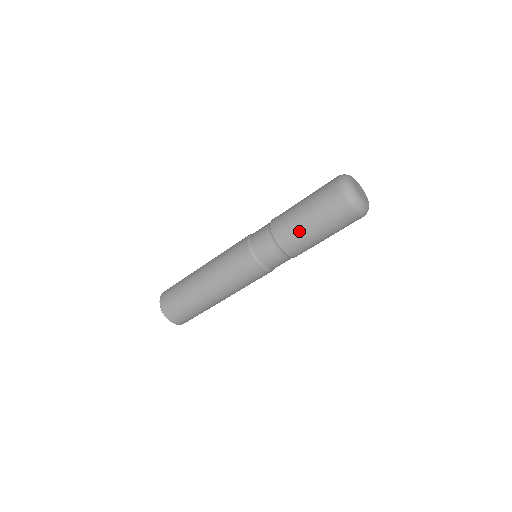
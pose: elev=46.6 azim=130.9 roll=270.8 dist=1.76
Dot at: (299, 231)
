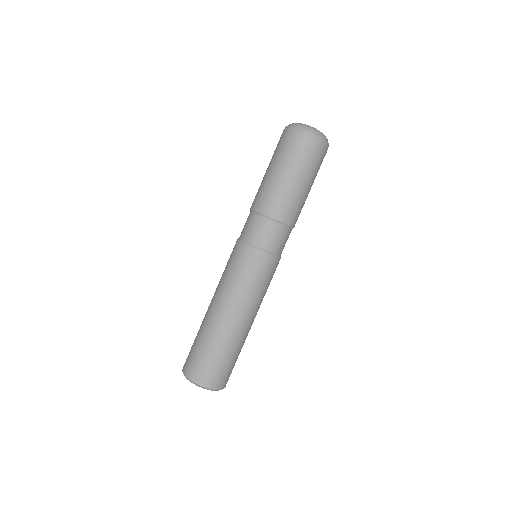
Dot at: (266, 185)
